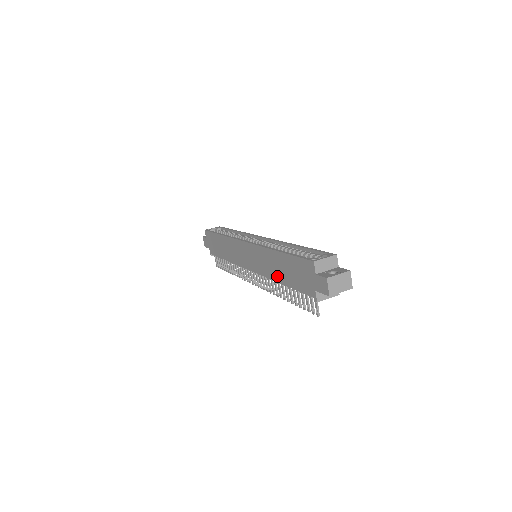
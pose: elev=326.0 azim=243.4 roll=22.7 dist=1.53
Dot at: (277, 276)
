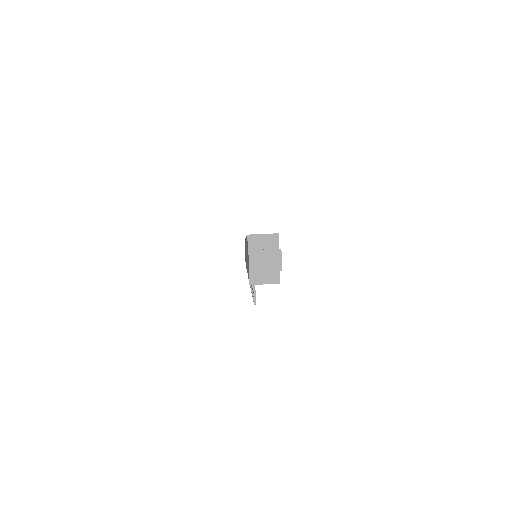
Dot at: (247, 267)
